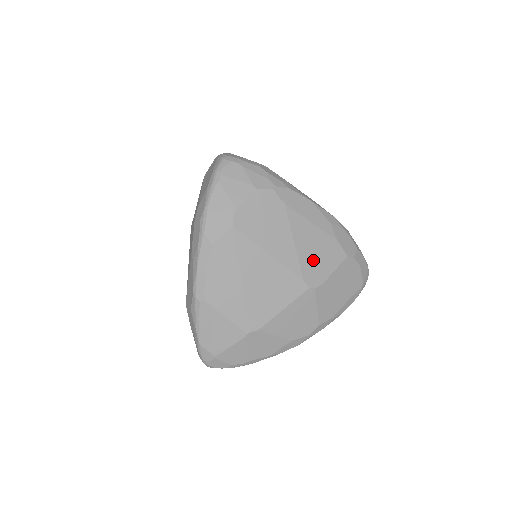
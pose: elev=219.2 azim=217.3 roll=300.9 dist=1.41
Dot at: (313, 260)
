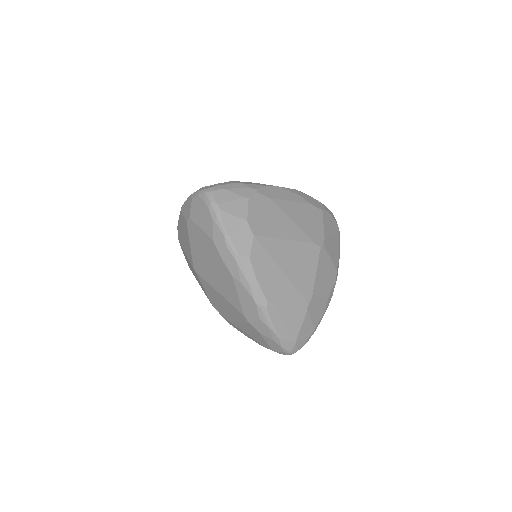
Dot at: (309, 226)
